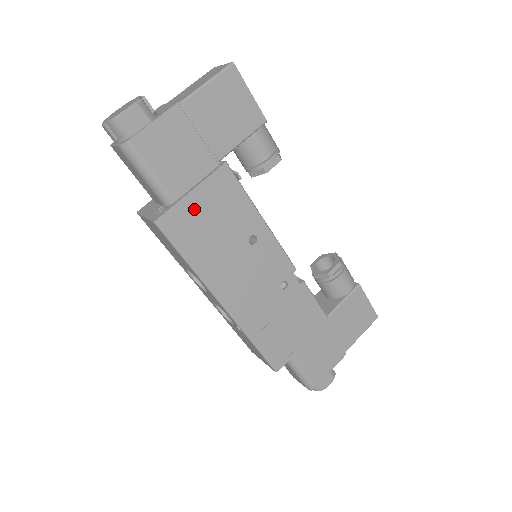
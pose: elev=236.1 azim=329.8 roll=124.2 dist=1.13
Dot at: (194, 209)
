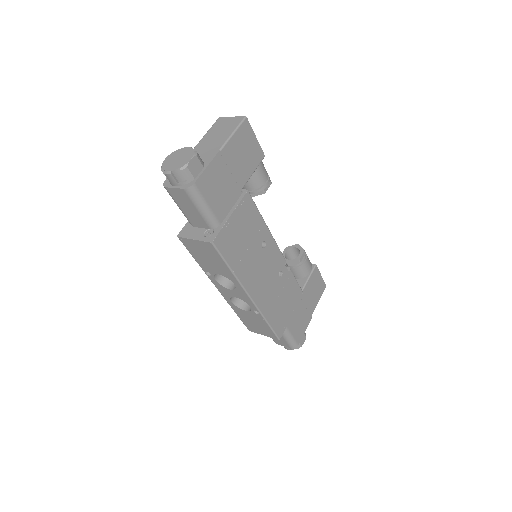
Dot at: (233, 228)
